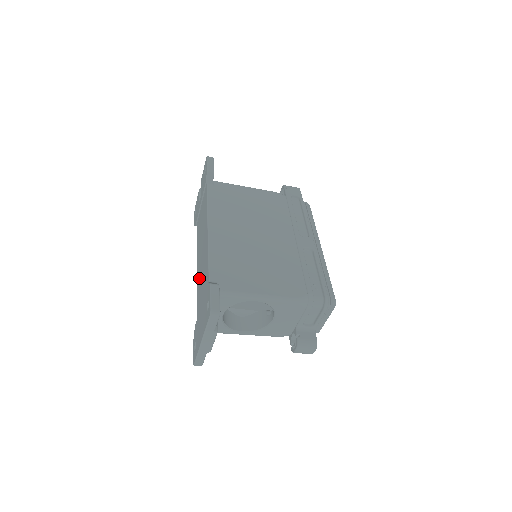
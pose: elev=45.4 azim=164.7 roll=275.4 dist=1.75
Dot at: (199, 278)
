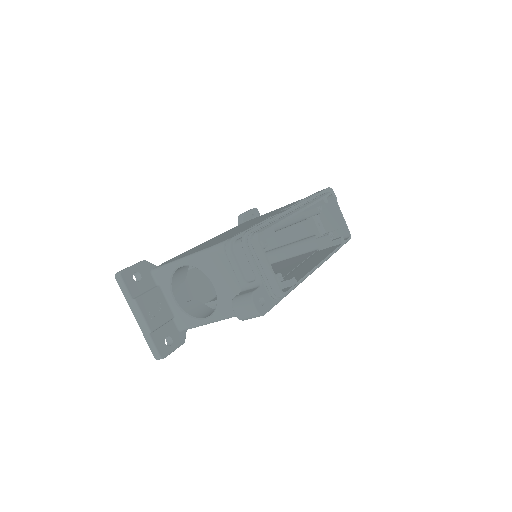
Dot at: occluded
